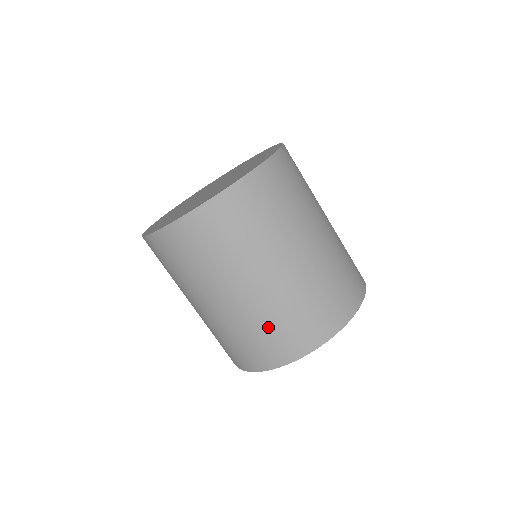
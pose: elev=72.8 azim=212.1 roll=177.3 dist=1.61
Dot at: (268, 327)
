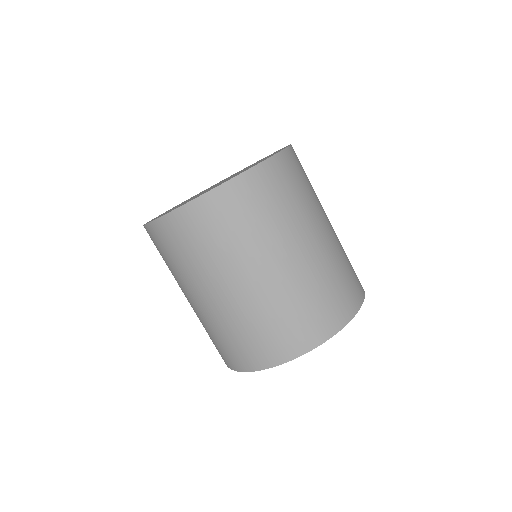
Dot at: (245, 331)
